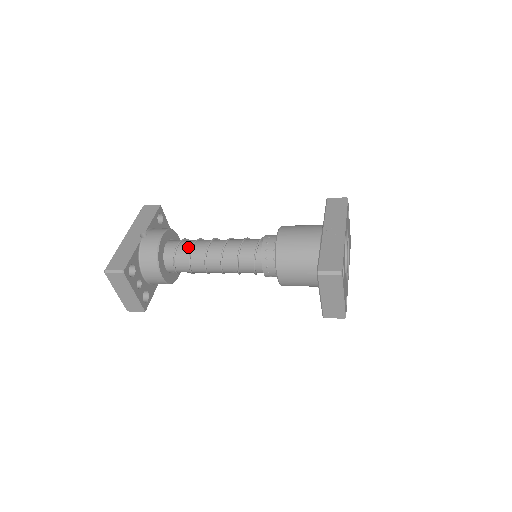
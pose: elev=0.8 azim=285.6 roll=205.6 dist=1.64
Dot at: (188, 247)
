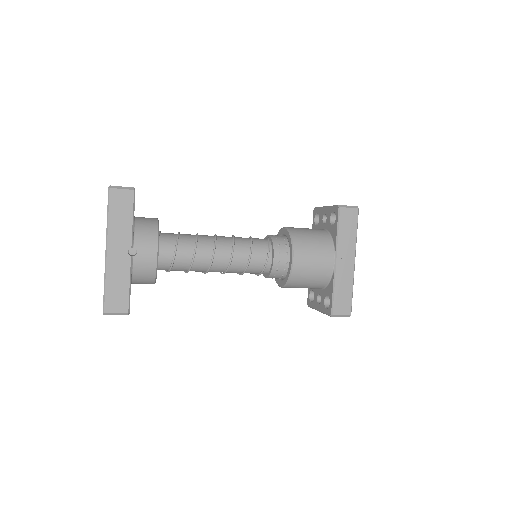
Dot at: (187, 258)
